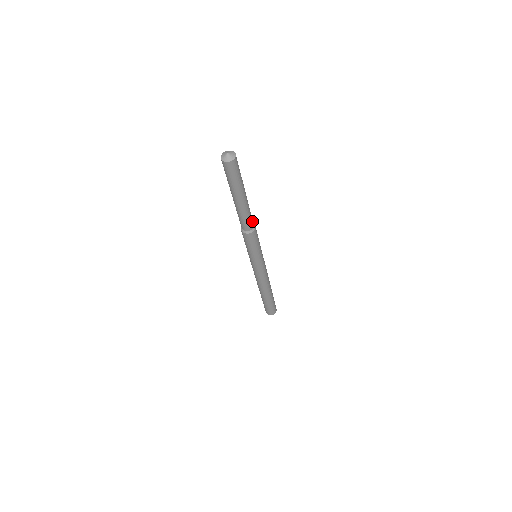
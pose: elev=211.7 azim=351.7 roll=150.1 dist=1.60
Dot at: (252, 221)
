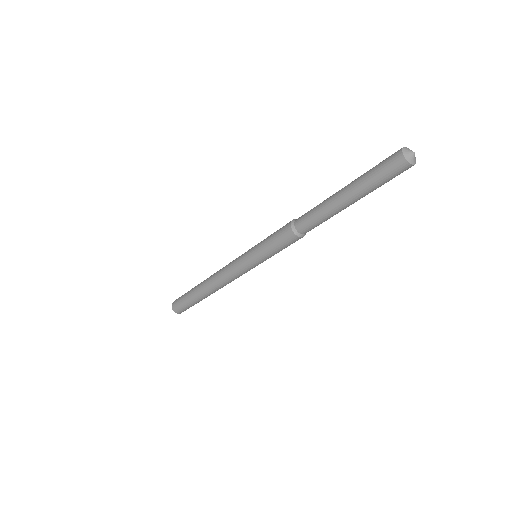
Dot at: occluded
